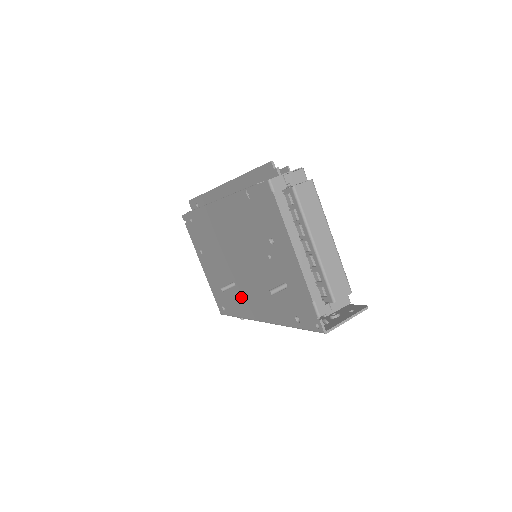
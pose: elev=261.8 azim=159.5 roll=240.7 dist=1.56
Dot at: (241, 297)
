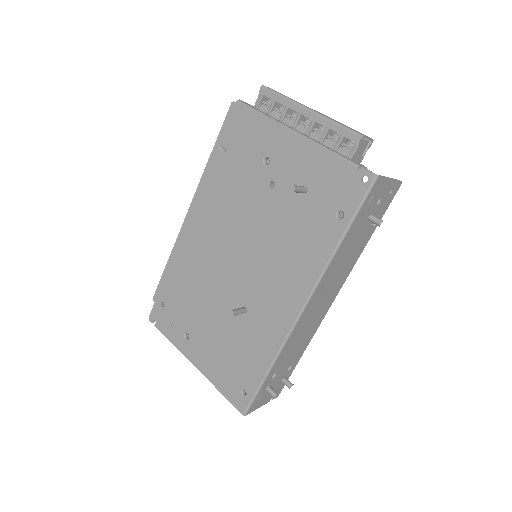
Dot at: (261, 317)
